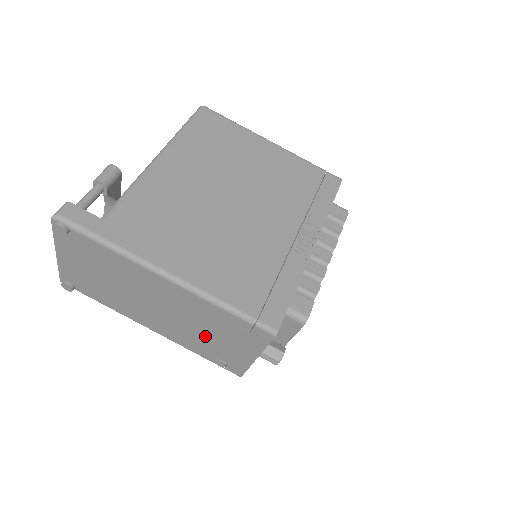
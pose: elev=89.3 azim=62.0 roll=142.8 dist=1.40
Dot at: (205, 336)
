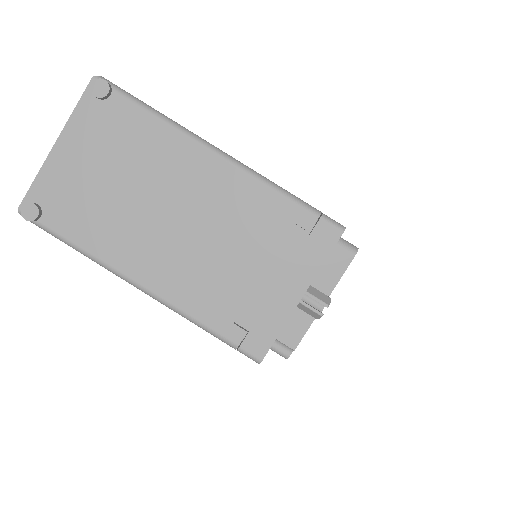
Dot at: (235, 268)
